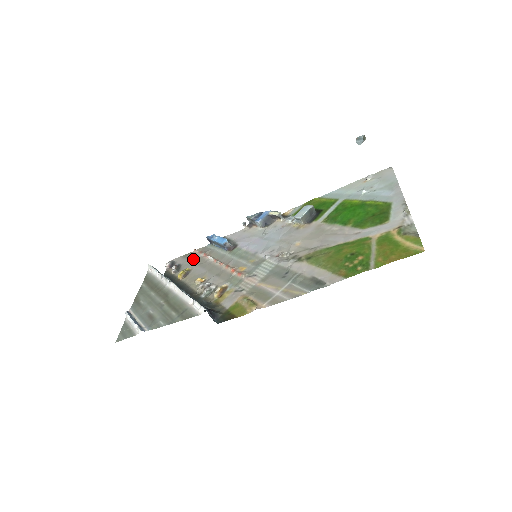
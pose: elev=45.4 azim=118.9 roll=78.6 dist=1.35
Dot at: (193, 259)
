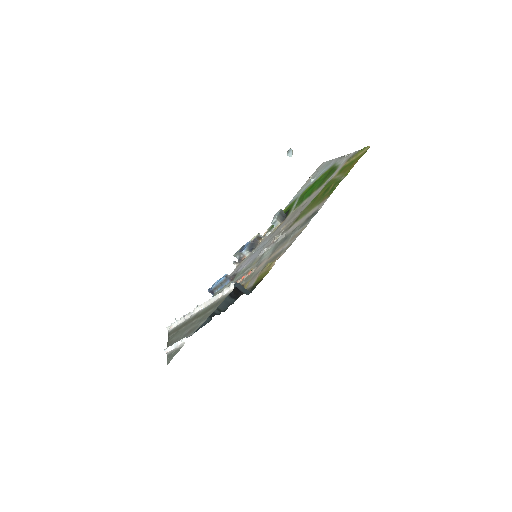
Dot at: occluded
